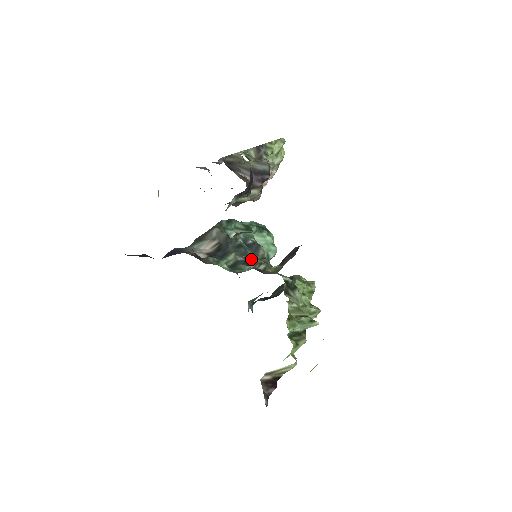
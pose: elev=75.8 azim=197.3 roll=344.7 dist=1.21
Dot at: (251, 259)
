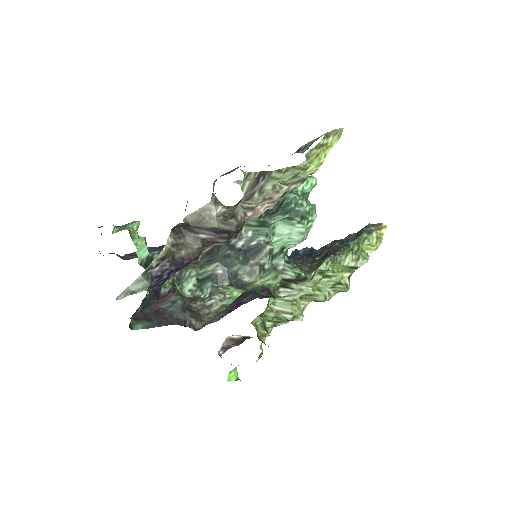
Dot at: (236, 268)
